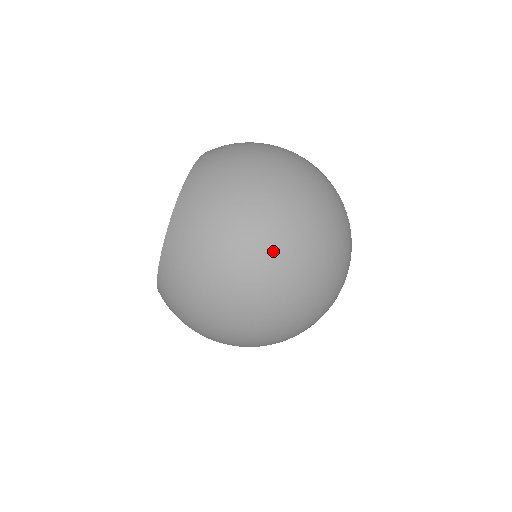
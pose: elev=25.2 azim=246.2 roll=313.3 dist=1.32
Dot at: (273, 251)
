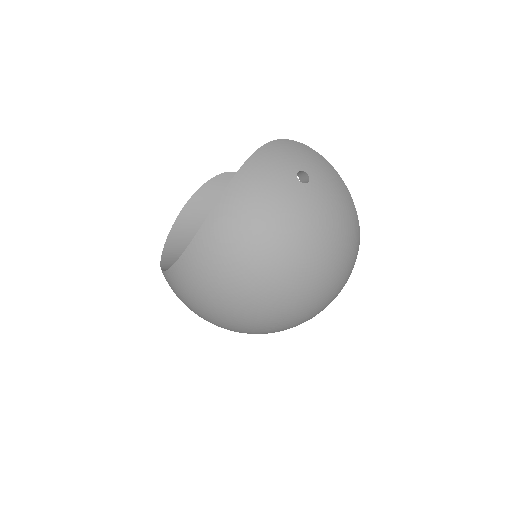
Dot at: (251, 331)
